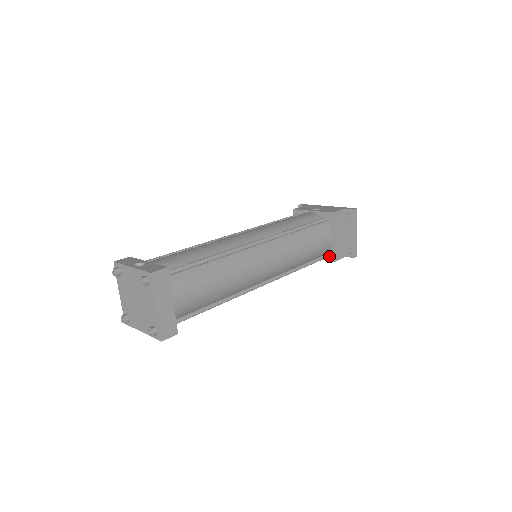
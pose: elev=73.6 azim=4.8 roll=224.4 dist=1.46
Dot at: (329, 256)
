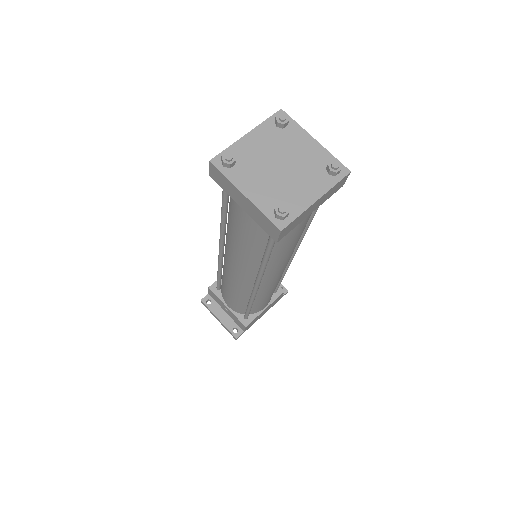
Dot at: (276, 291)
